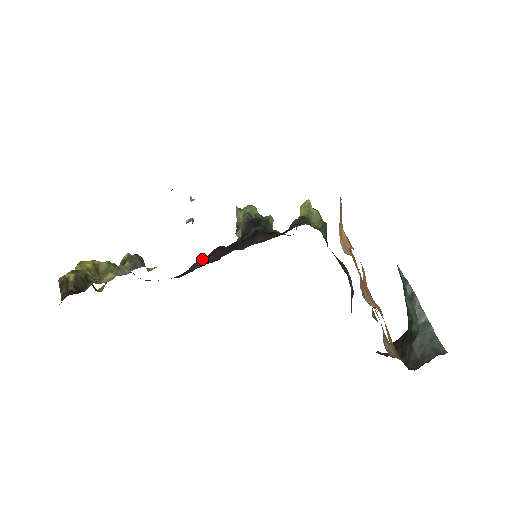
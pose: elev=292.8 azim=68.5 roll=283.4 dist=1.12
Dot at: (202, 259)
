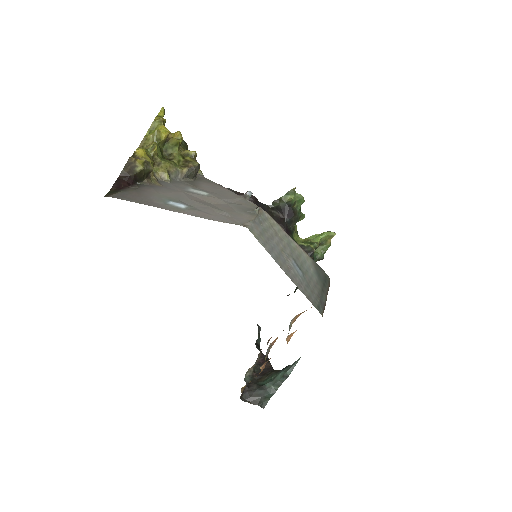
Dot at: (237, 192)
